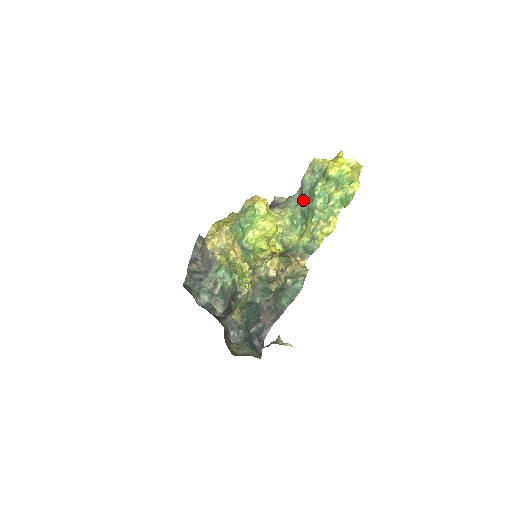
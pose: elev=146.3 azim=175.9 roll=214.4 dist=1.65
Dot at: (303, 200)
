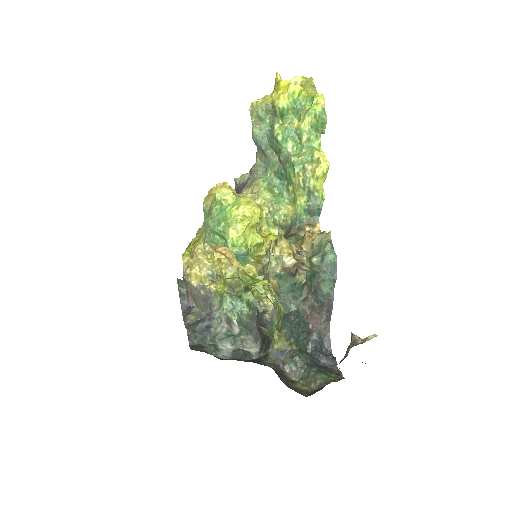
Dot at: (269, 159)
